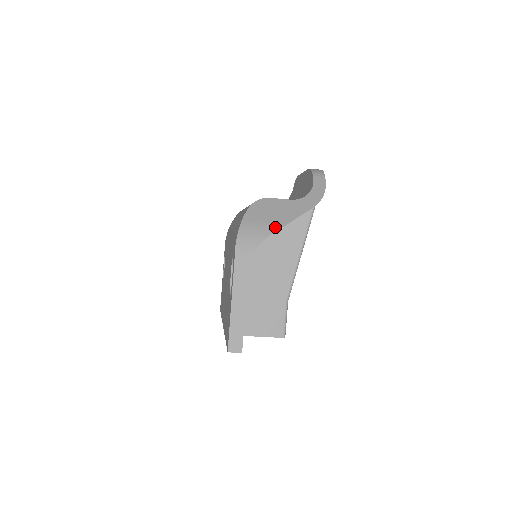
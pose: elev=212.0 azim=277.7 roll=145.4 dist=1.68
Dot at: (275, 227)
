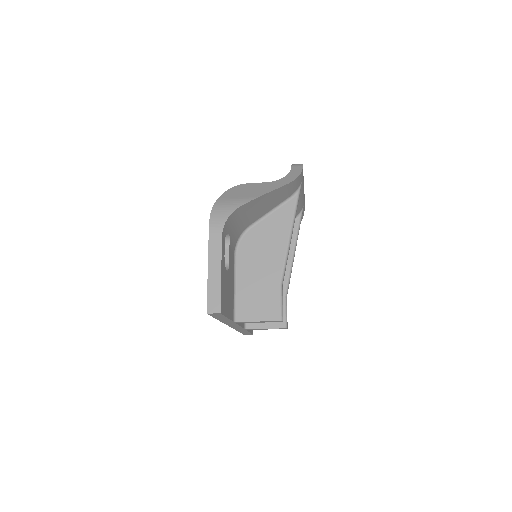
Dot at: (247, 199)
